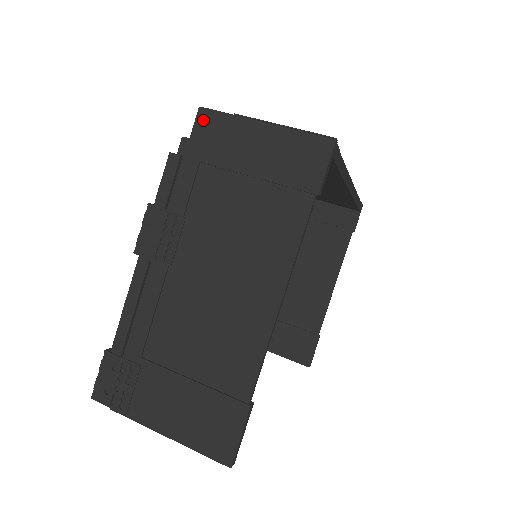
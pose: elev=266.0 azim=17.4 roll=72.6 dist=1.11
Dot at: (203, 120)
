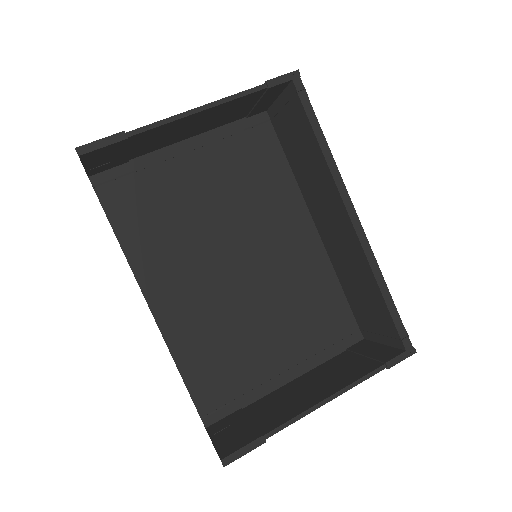
Dot at: occluded
